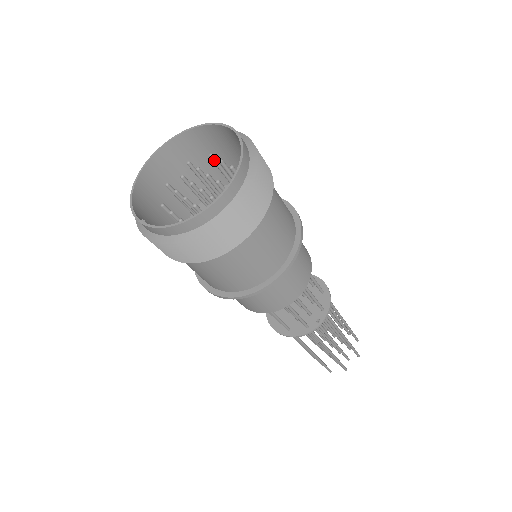
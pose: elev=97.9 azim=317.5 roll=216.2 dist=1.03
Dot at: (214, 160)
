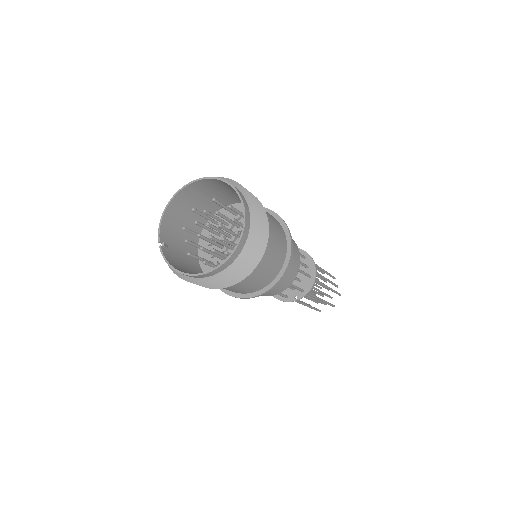
Dot at: (232, 209)
